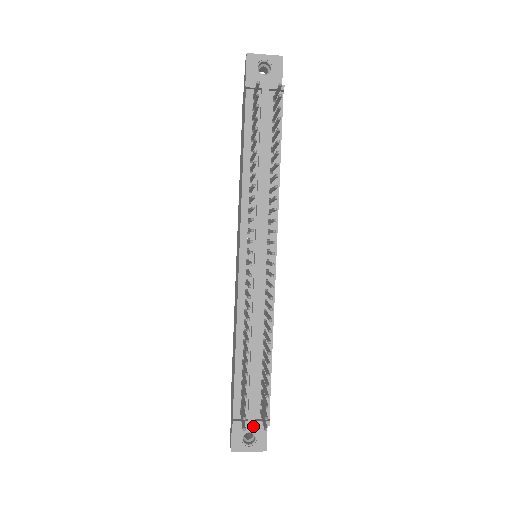
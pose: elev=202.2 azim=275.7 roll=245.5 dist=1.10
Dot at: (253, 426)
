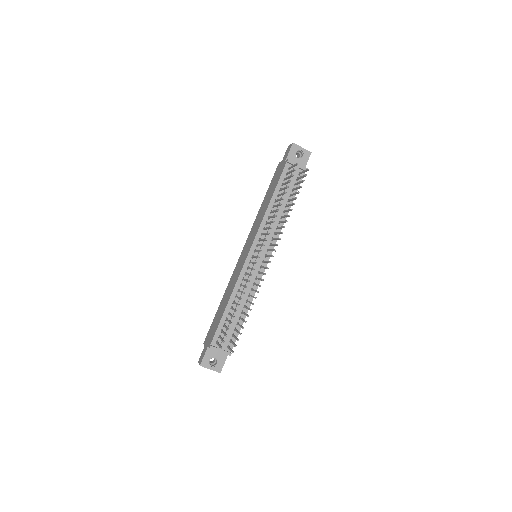
Dot at: (218, 355)
